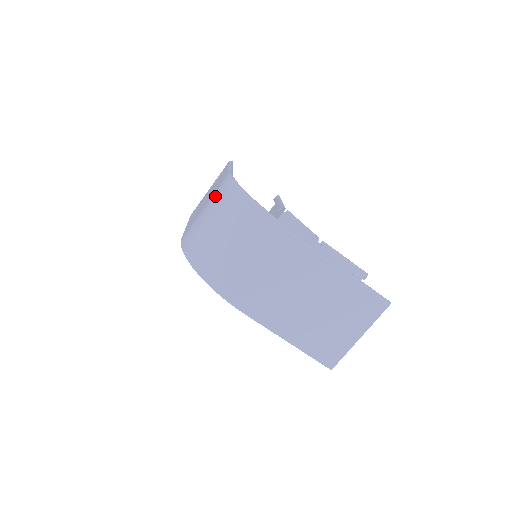
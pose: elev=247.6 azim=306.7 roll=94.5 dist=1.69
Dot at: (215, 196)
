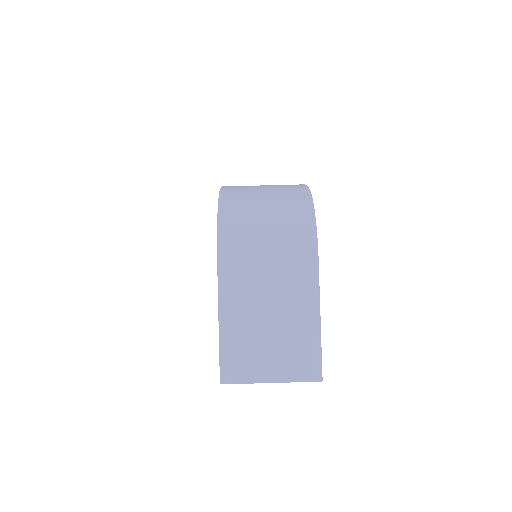
Dot at: occluded
